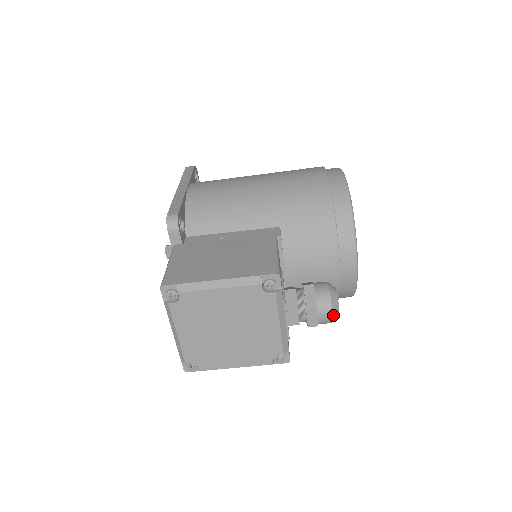
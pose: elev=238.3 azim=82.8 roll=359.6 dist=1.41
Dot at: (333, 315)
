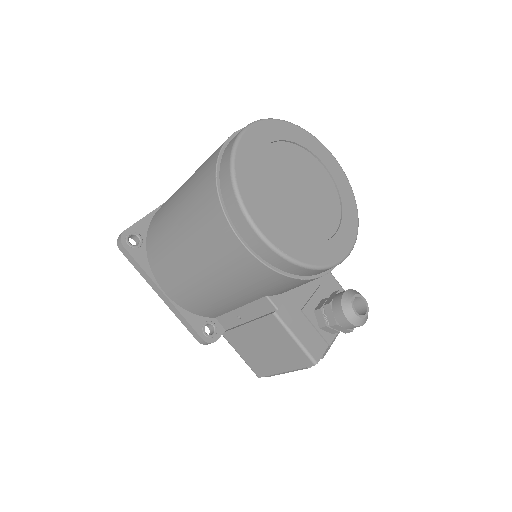
Dot at: (366, 320)
